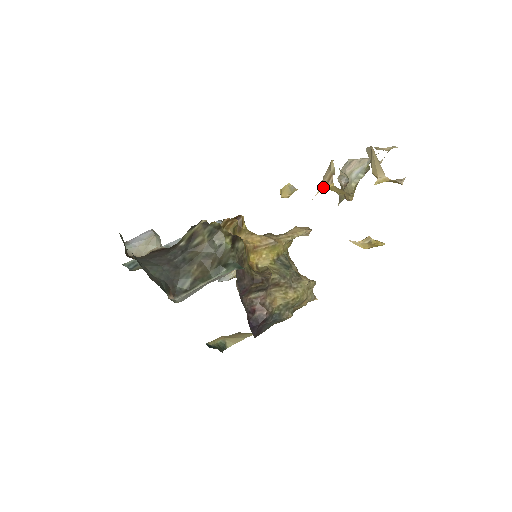
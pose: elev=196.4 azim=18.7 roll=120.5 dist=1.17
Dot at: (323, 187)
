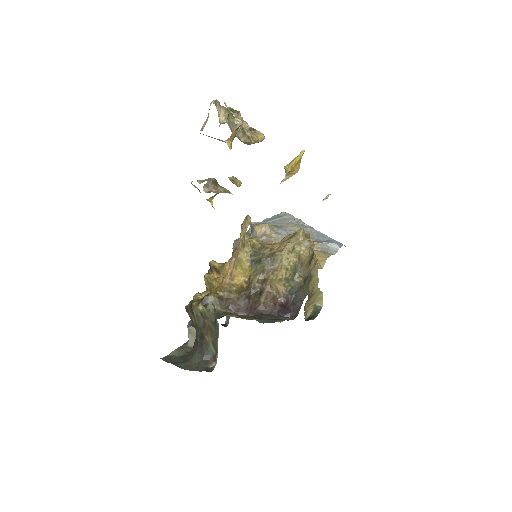
Dot at: occluded
